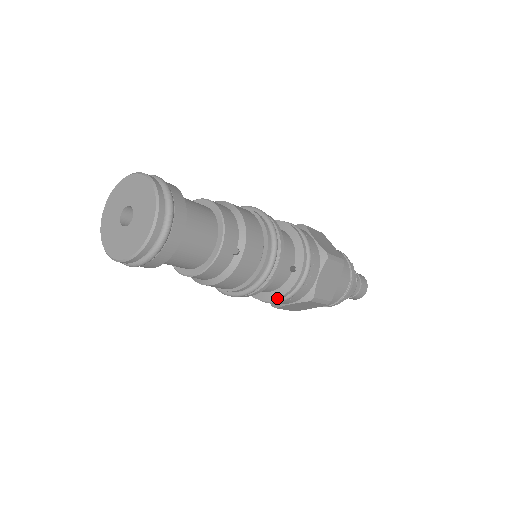
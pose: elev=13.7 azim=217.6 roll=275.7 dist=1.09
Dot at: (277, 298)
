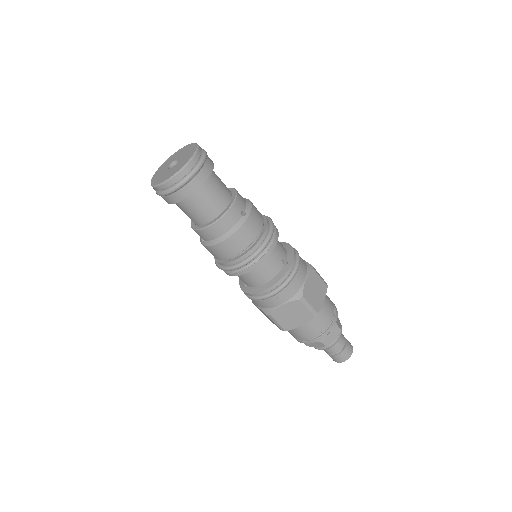
Dot at: (272, 286)
